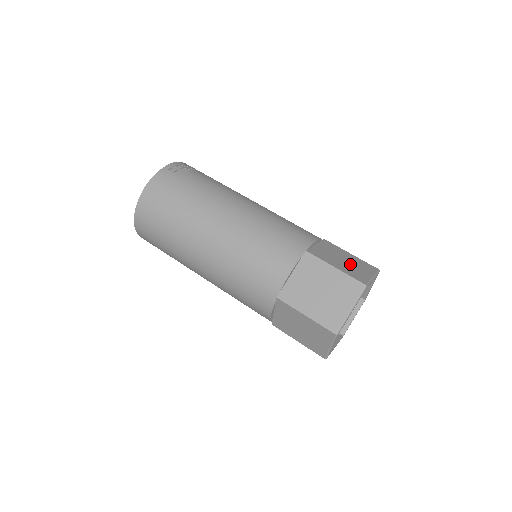
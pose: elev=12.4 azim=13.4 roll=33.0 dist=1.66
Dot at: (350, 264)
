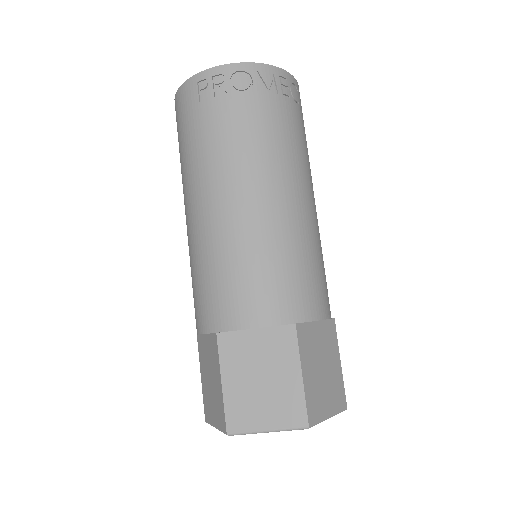
Dot at: (261, 391)
